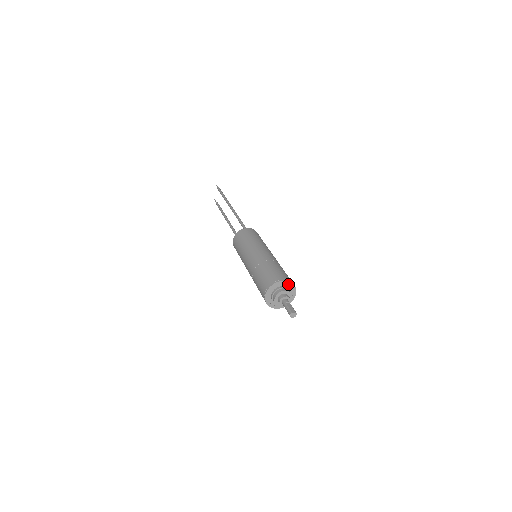
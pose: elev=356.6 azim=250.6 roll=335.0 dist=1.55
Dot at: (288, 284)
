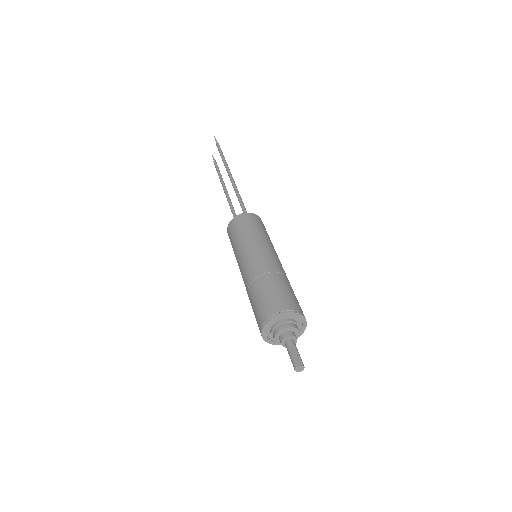
Dot at: (296, 316)
